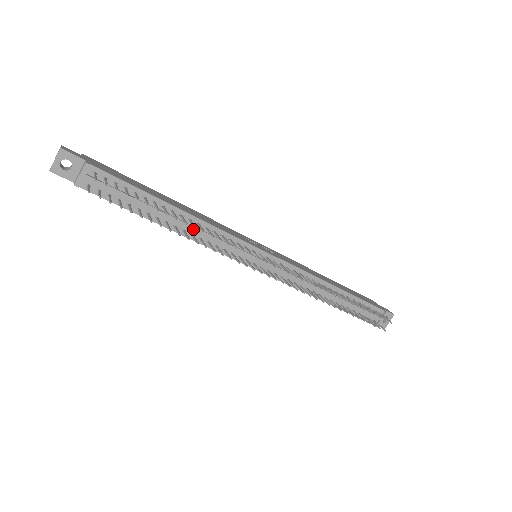
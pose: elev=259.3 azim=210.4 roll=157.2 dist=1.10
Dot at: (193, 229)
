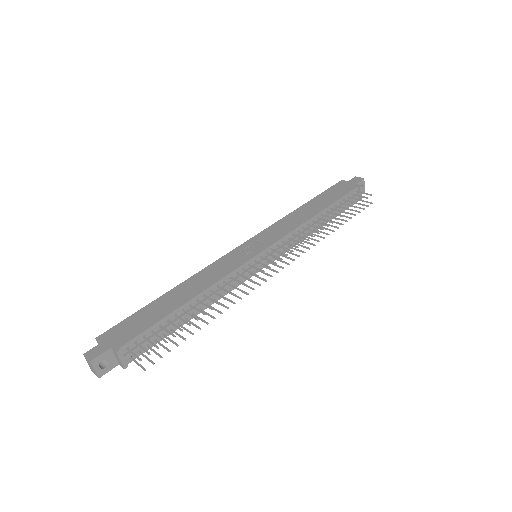
Dot at: (211, 298)
